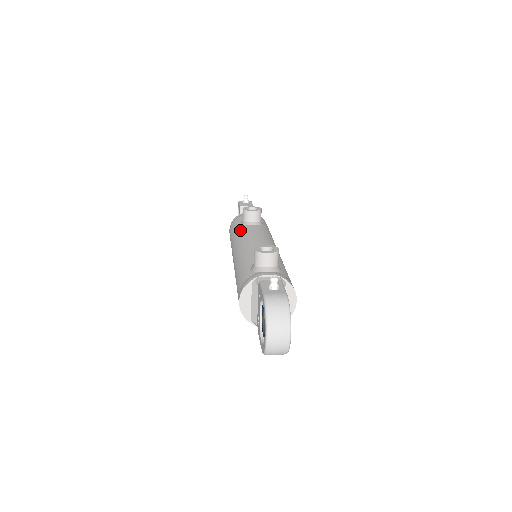
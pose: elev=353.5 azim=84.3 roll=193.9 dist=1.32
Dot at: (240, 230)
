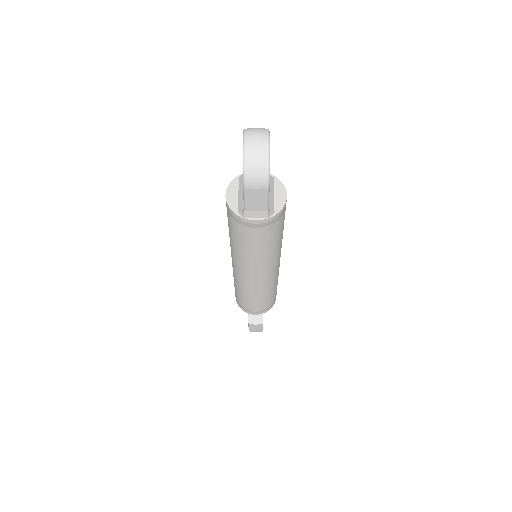
Dot at: occluded
